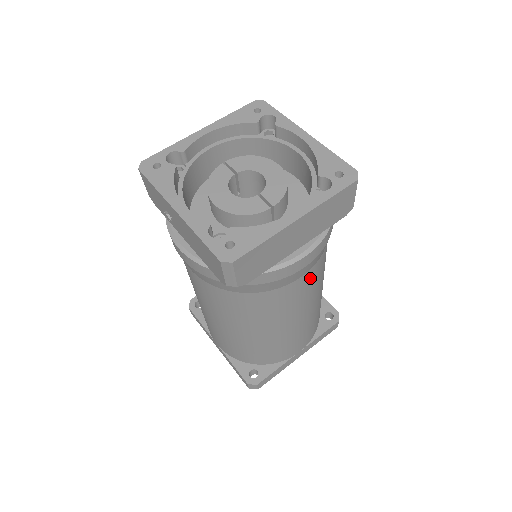
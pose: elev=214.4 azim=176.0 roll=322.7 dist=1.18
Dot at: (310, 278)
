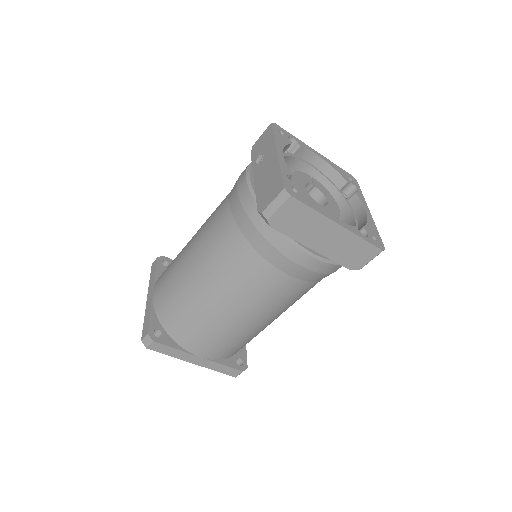
Dot at: (288, 288)
